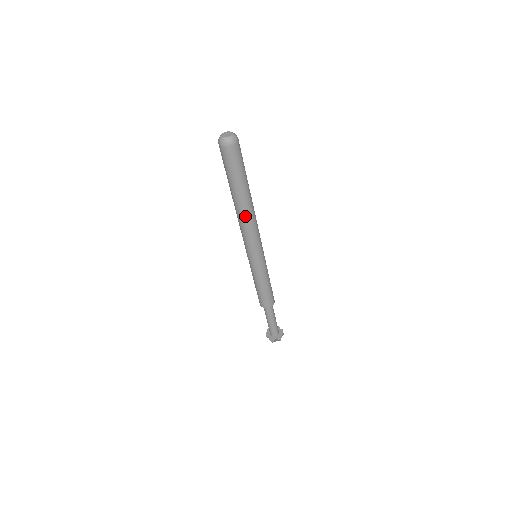
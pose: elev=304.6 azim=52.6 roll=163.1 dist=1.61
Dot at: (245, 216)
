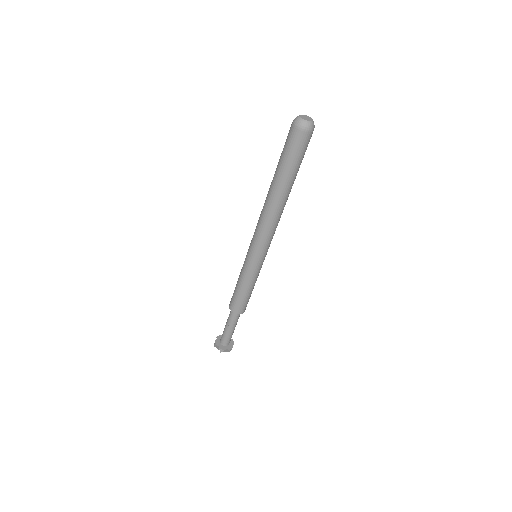
Dot at: (277, 211)
